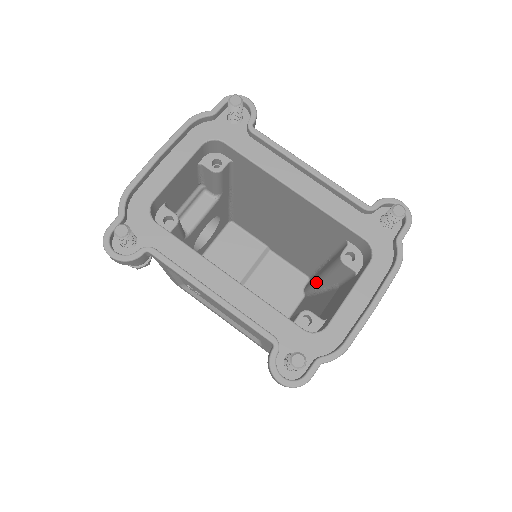
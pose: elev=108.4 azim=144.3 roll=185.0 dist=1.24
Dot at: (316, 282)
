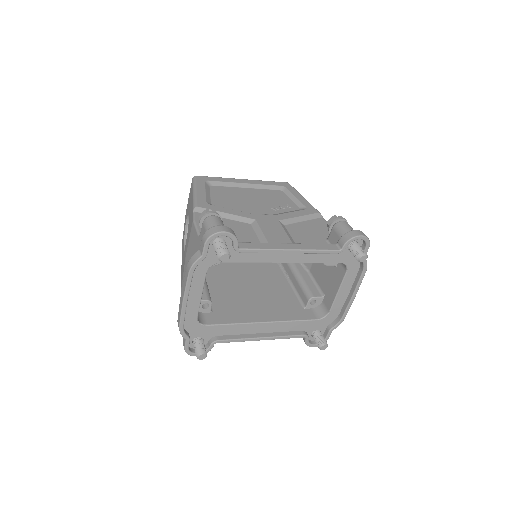
Dot at: occluded
